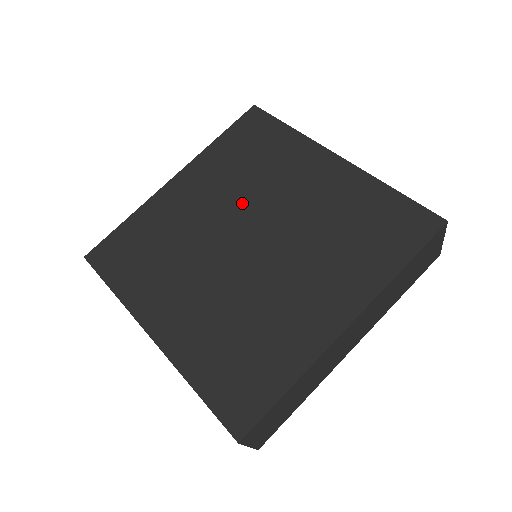
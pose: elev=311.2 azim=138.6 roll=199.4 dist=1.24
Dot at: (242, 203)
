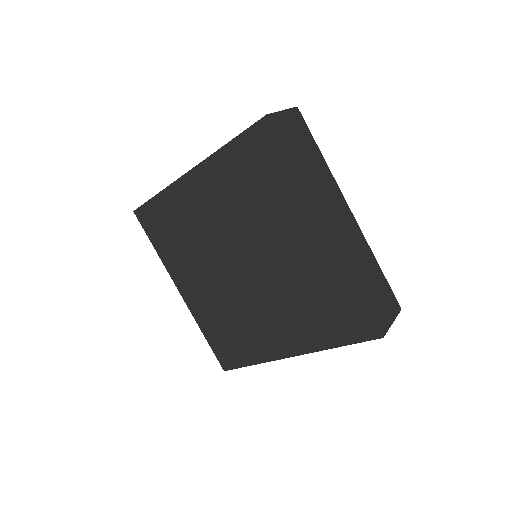
Dot at: (241, 231)
